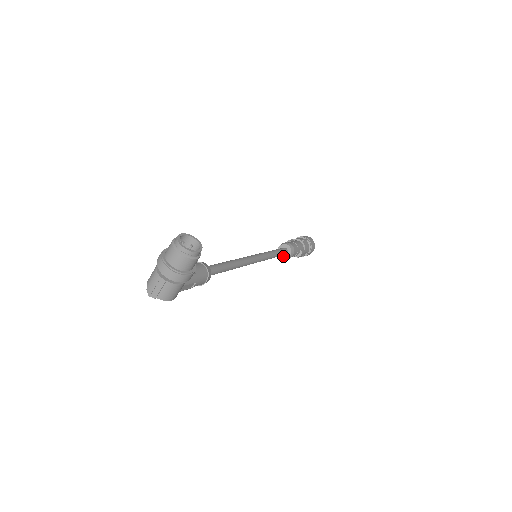
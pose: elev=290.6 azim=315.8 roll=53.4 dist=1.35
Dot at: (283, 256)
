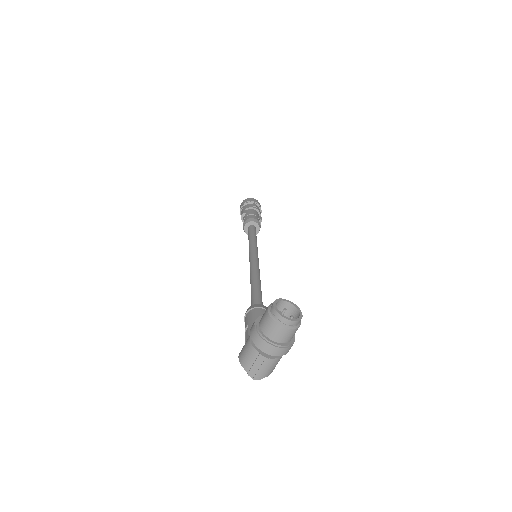
Dot at: occluded
